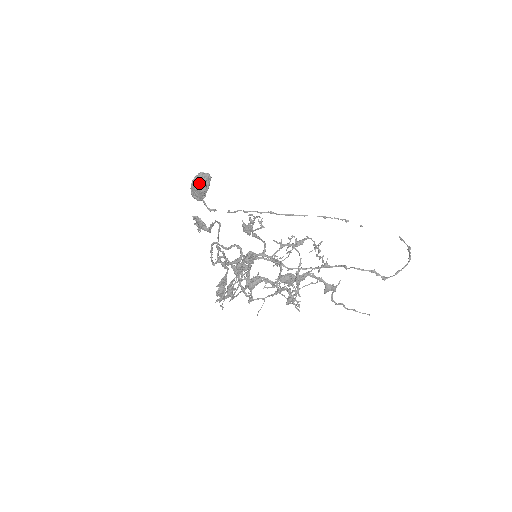
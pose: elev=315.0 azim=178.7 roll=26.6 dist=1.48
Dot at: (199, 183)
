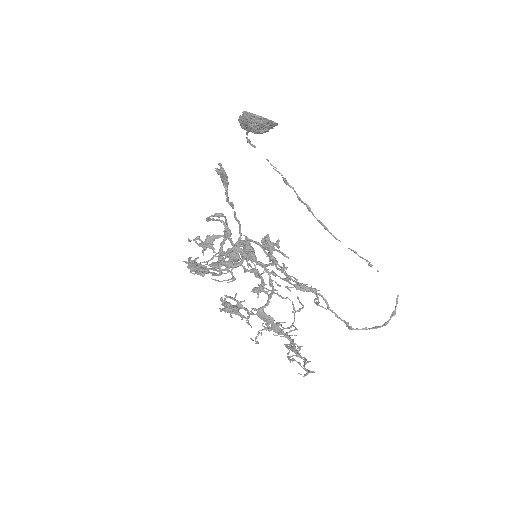
Dot at: (257, 125)
